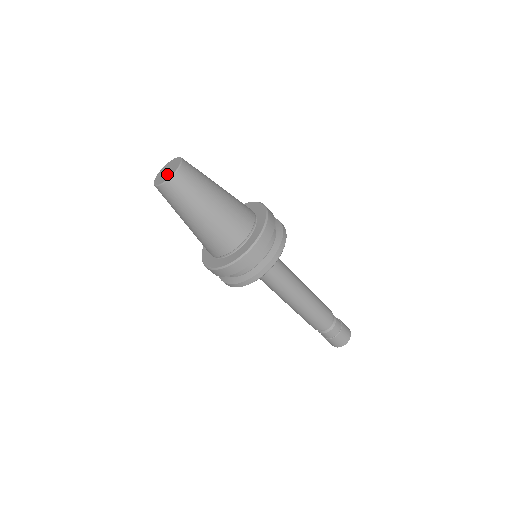
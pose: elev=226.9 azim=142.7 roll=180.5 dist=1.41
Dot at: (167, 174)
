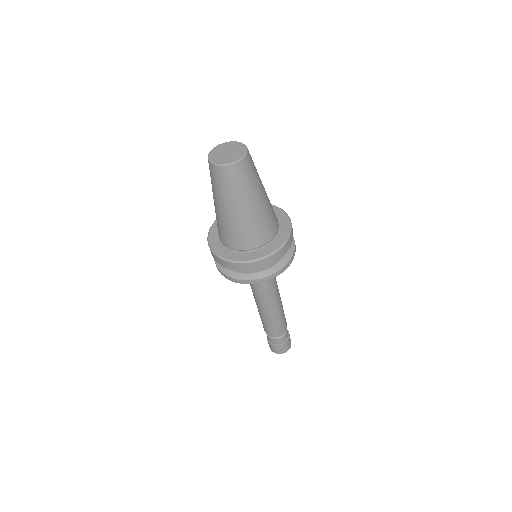
Dot at: (229, 156)
